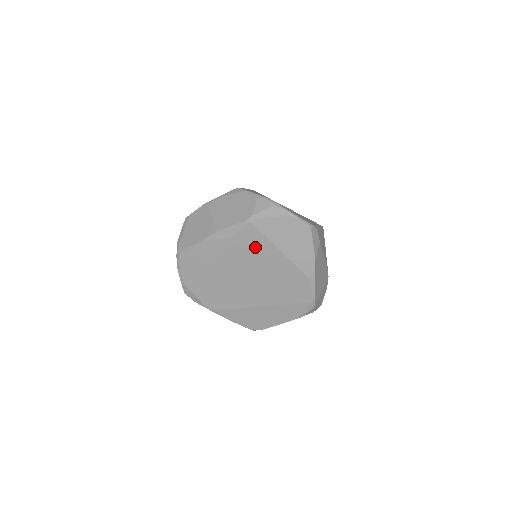
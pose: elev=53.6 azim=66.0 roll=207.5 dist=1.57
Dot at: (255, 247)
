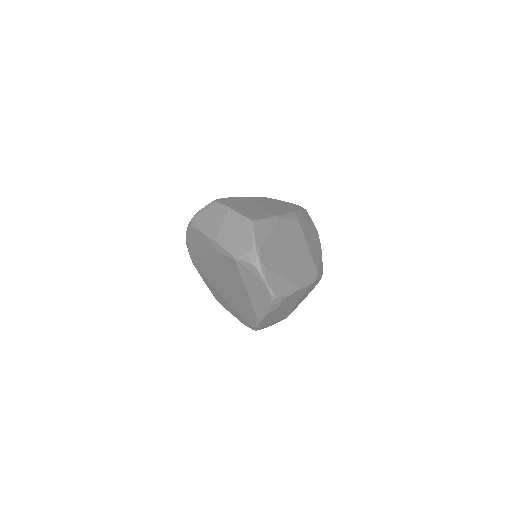
Dot at: (232, 273)
